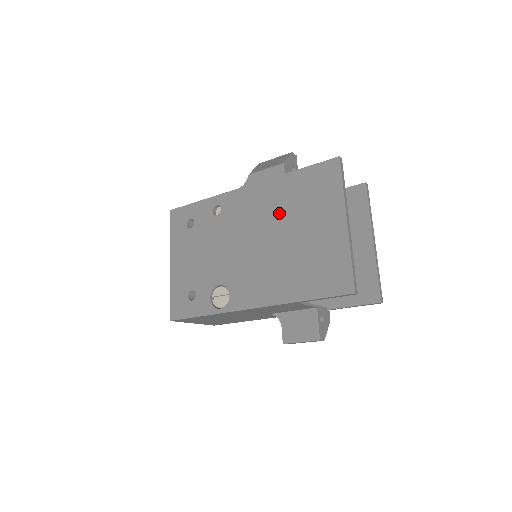
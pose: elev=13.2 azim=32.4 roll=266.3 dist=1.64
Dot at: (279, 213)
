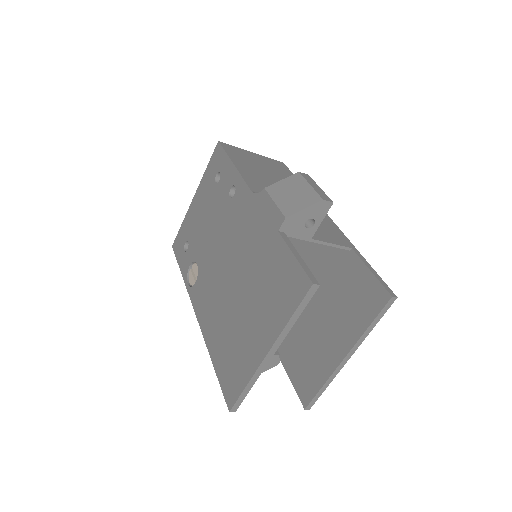
Dot at: (250, 265)
